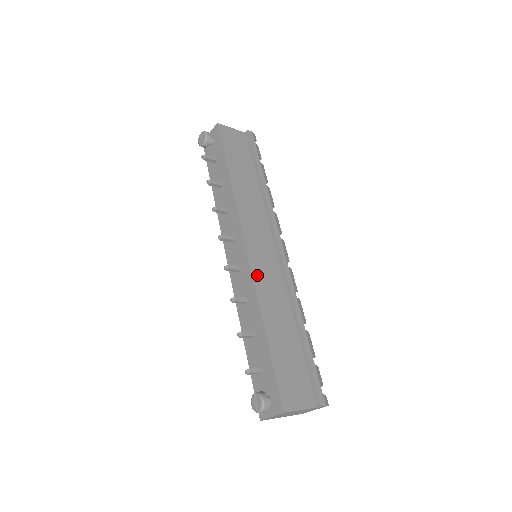
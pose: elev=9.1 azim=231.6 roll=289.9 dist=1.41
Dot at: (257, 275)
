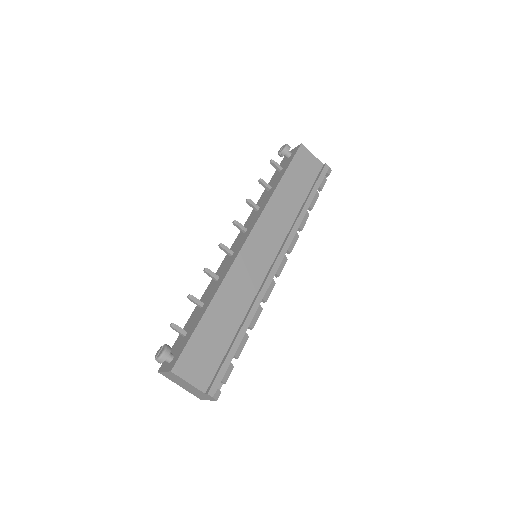
Dot at: (238, 264)
